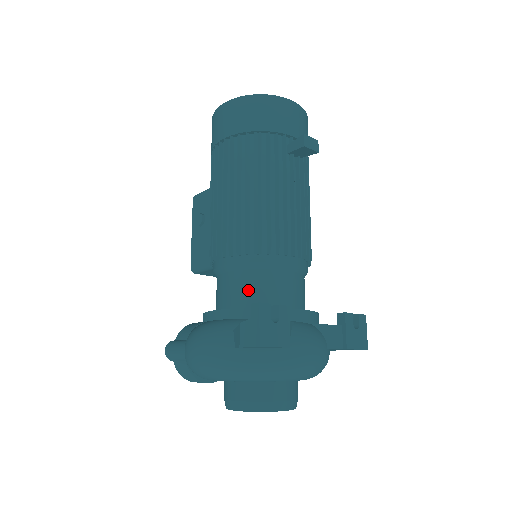
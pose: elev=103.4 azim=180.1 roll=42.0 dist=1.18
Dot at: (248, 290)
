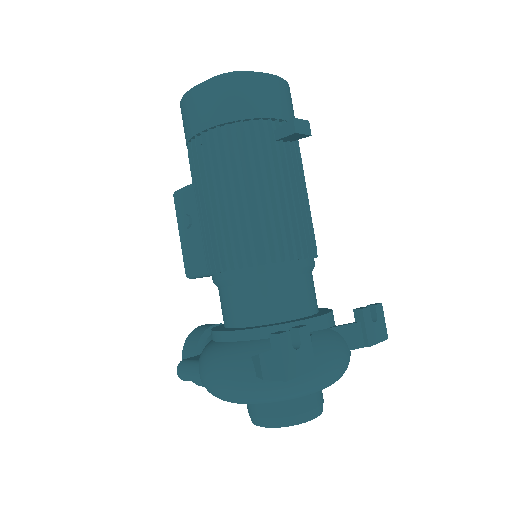
Dot at: (257, 305)
